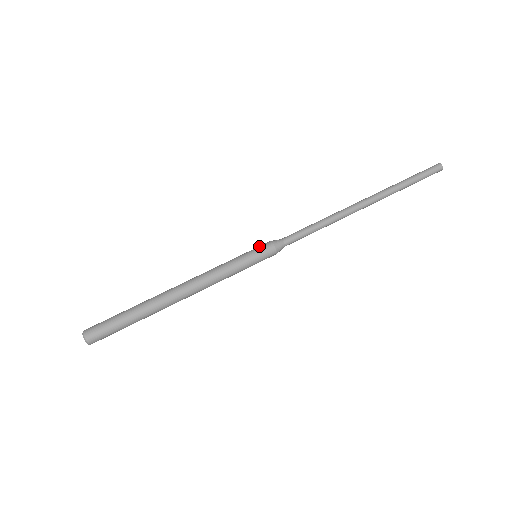
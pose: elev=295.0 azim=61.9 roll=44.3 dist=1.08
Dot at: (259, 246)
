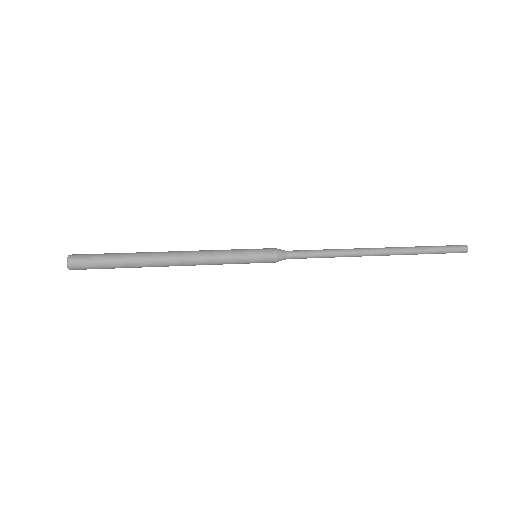
Dot at: (263, 248)
